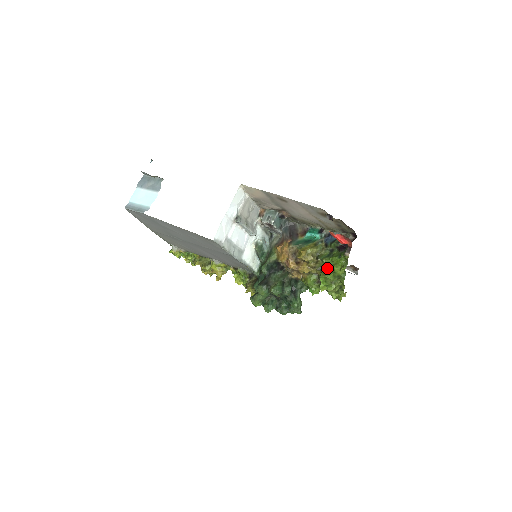
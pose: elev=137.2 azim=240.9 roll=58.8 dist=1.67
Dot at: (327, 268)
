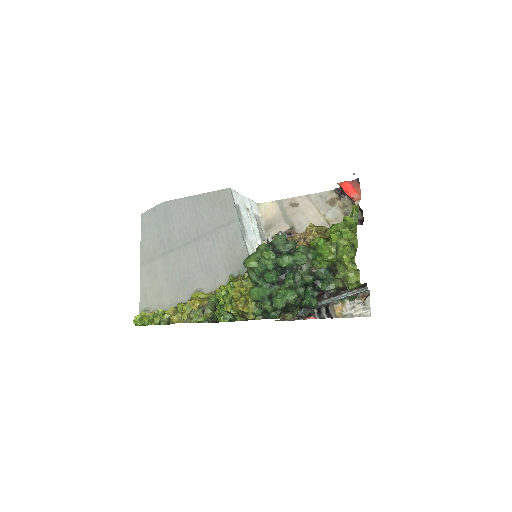
Dot at: occluded
